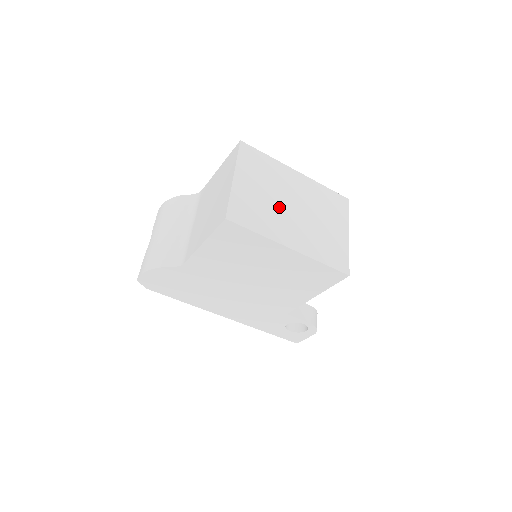
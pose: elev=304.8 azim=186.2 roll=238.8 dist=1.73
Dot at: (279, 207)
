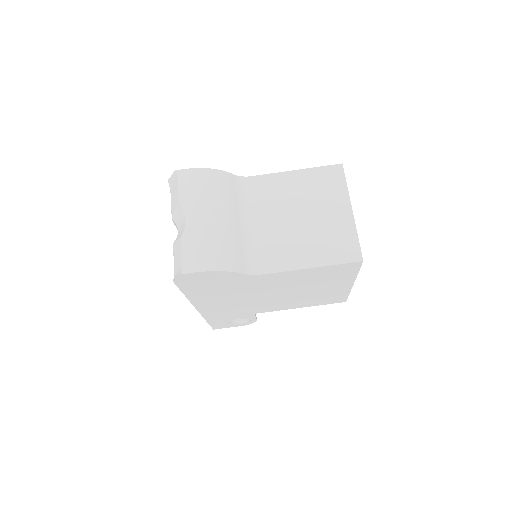
Dot at: occluded
